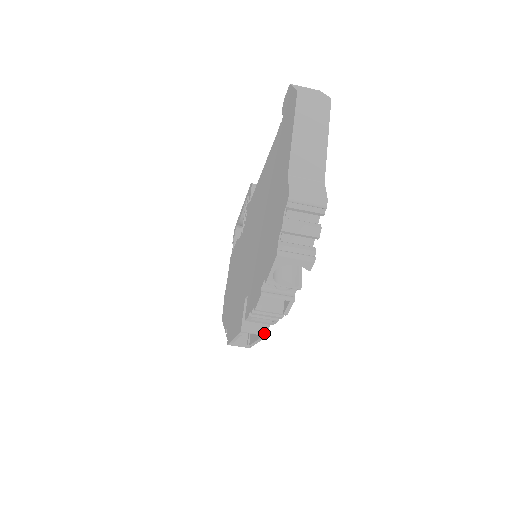
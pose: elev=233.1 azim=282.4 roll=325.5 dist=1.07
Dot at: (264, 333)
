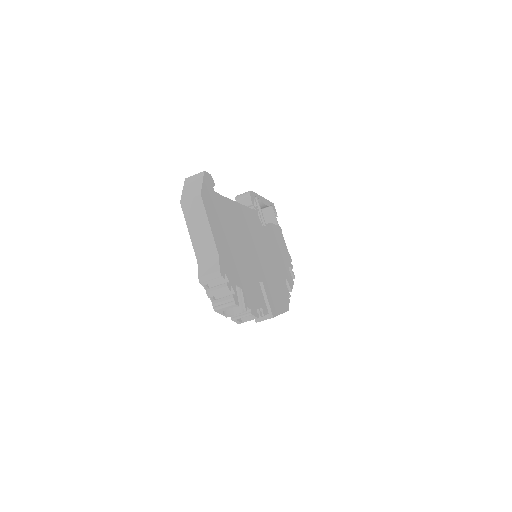
Dot at: (270, 317)
